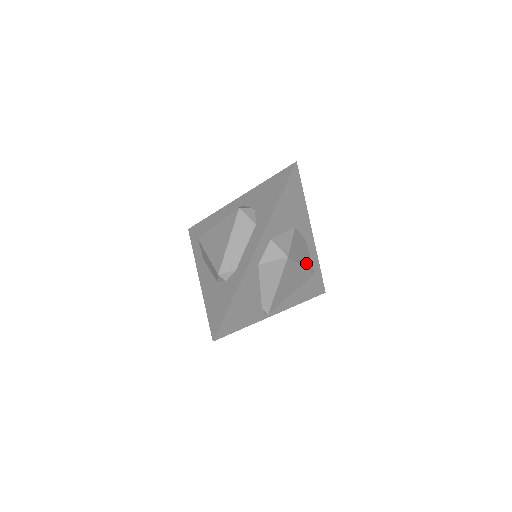
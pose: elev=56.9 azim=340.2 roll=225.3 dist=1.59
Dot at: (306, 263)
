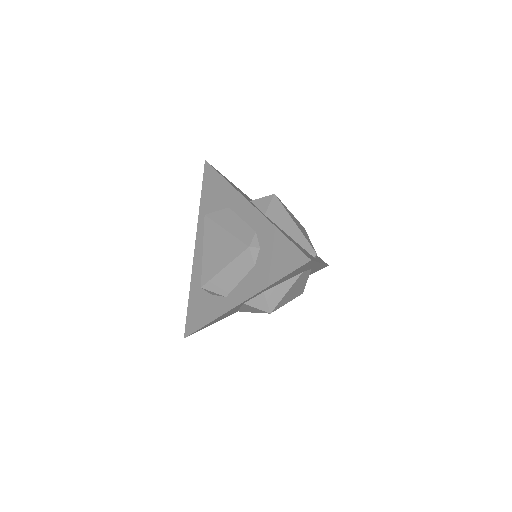
Dot at: occluded
